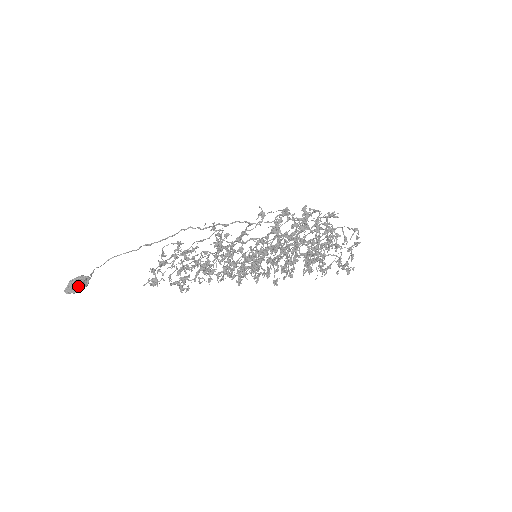
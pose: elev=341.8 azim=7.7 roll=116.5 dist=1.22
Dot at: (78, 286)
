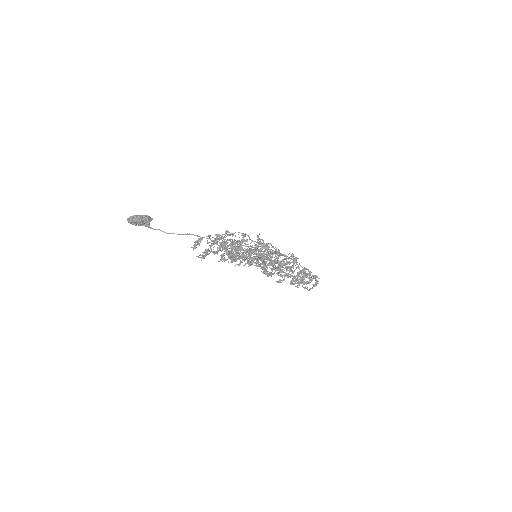
Dot at: (145, 226)
